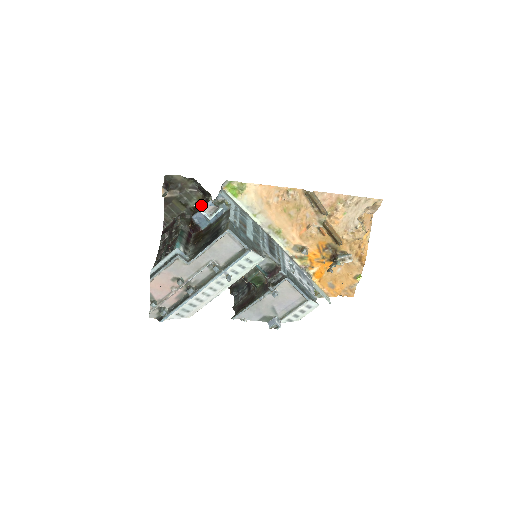
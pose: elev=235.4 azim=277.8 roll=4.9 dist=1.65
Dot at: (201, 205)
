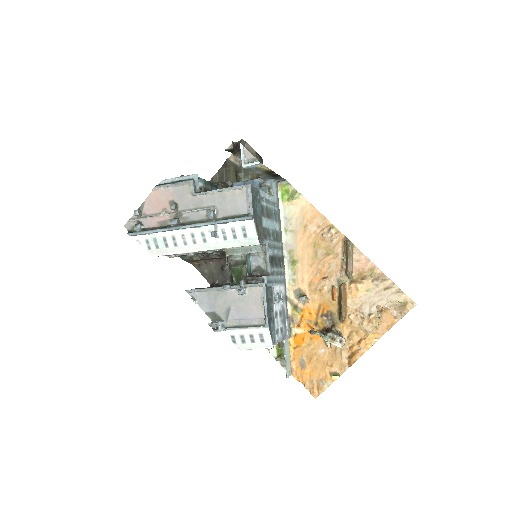
Dot at: (246, 149)
